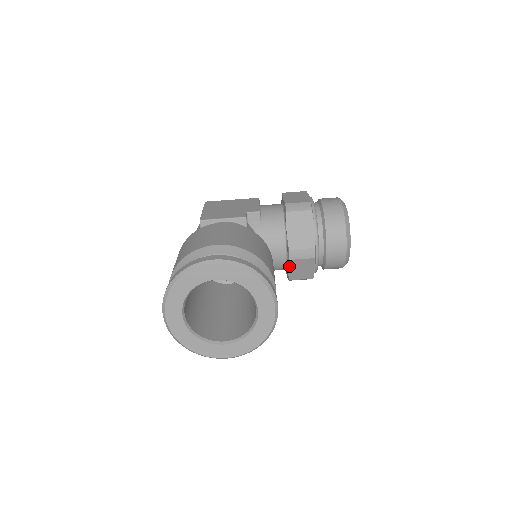
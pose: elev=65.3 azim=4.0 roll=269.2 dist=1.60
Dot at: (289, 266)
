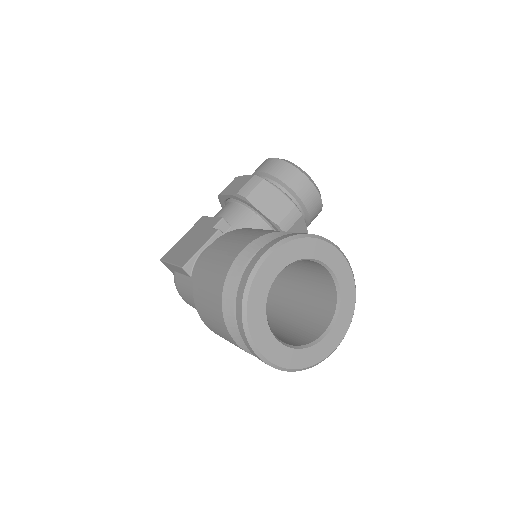
Dot at: occluded
